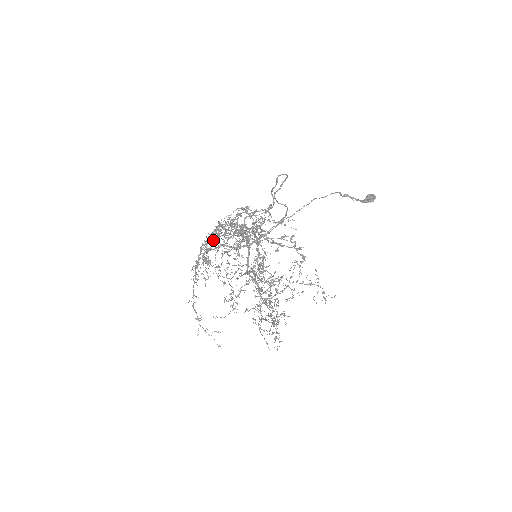
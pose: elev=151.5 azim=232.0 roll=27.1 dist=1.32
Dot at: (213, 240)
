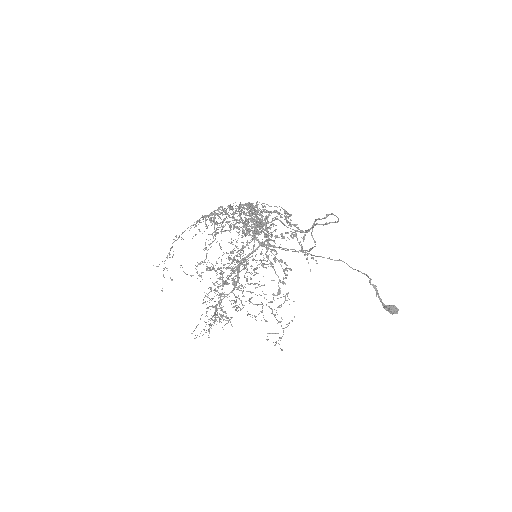
Dot at: (236, 210)
